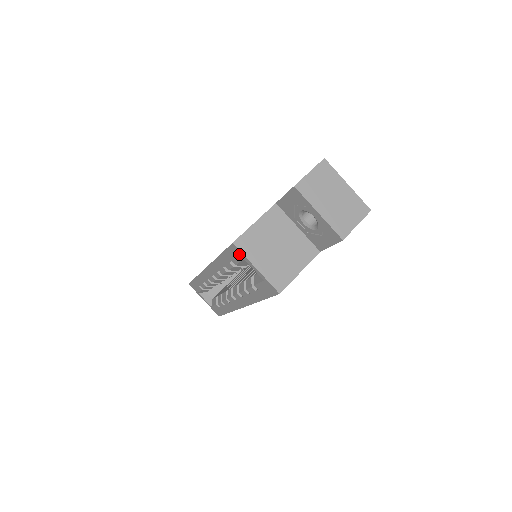
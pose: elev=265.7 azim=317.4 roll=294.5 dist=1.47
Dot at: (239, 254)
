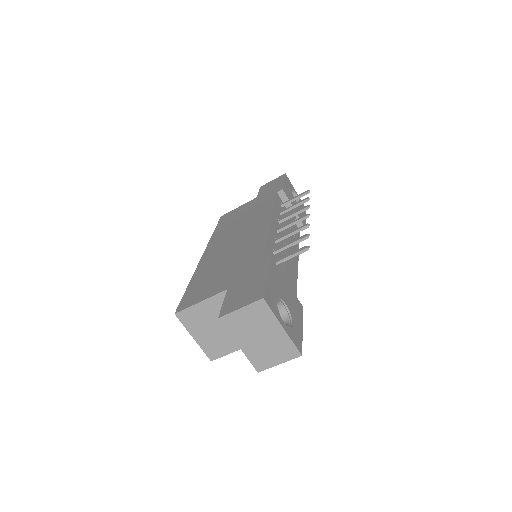
Dot at: occluded
